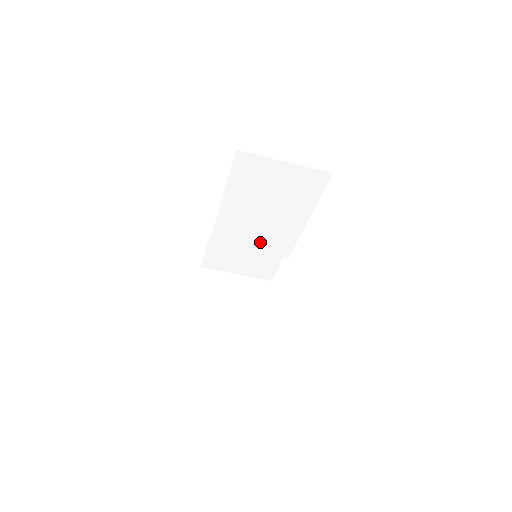
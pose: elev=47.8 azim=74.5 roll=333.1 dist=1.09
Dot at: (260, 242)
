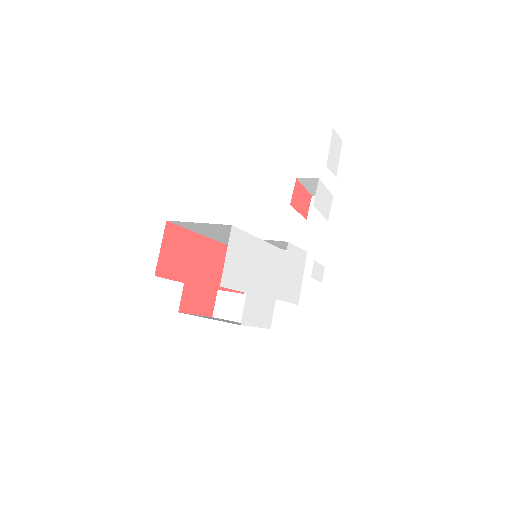
Dot at: occluded
